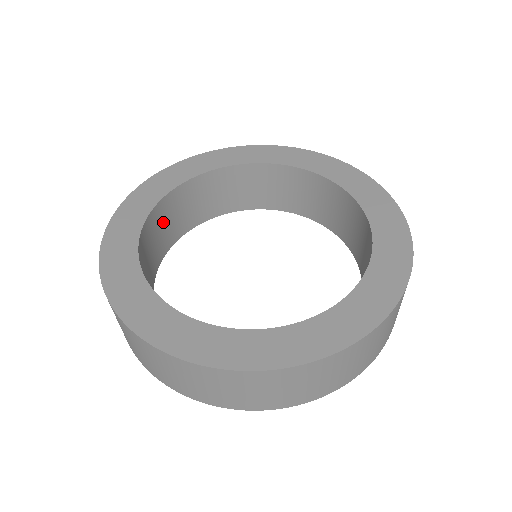
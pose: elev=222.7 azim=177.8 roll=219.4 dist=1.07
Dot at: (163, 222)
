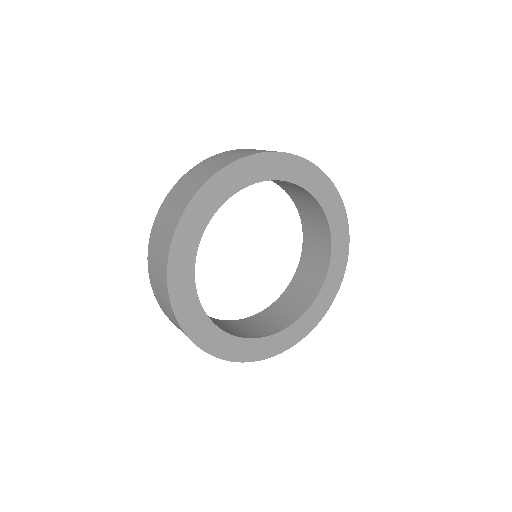
Dot at: occluded
